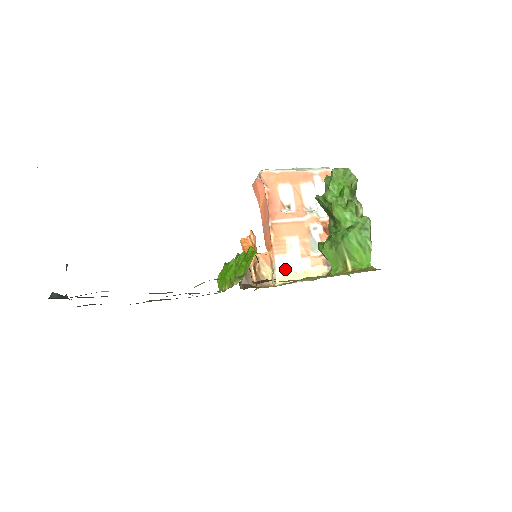
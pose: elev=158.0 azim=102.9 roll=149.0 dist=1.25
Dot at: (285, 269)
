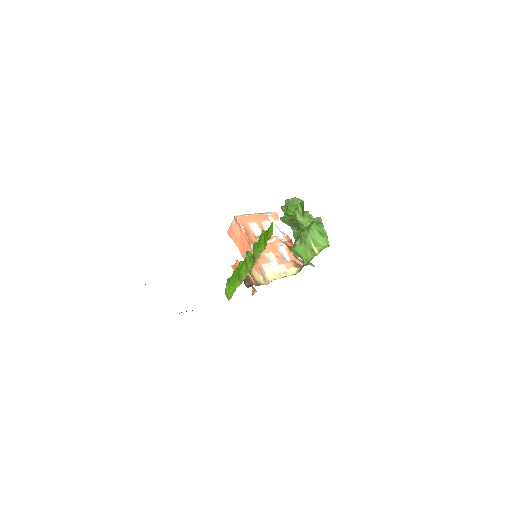
Dot at: (271, 272)
